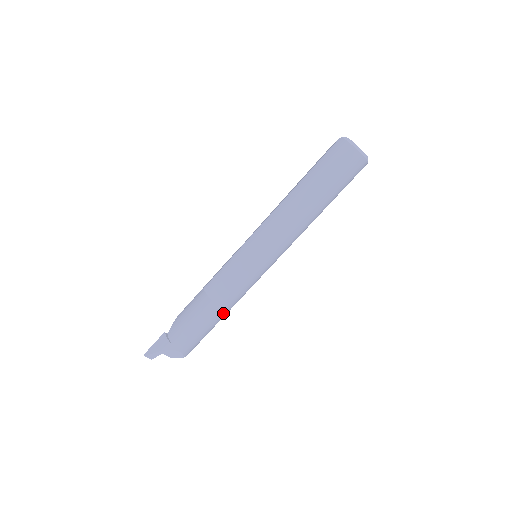
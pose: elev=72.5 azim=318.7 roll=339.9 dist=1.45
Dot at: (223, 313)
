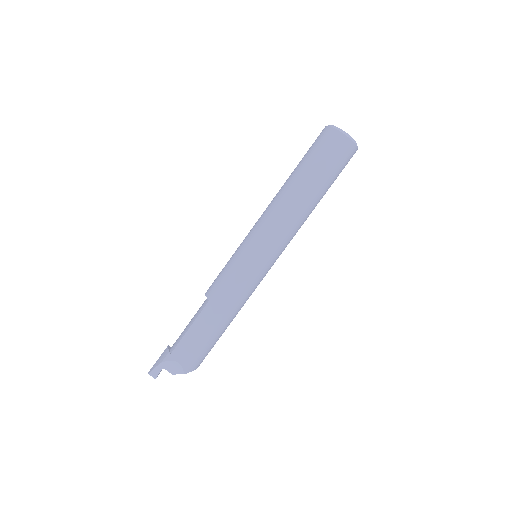
Dot at: (222, 317)
